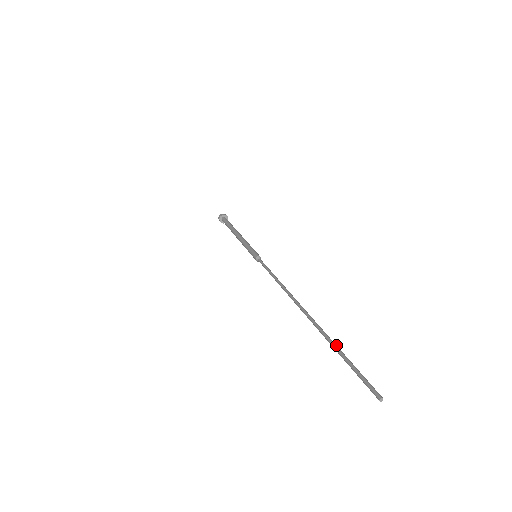
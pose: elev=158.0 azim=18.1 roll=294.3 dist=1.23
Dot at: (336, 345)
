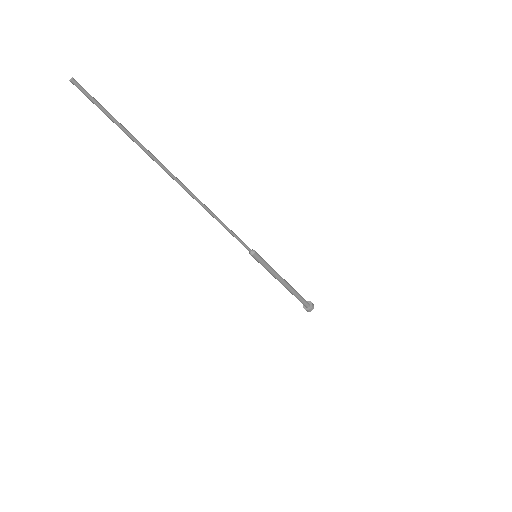
Dot at: (136, 140)
